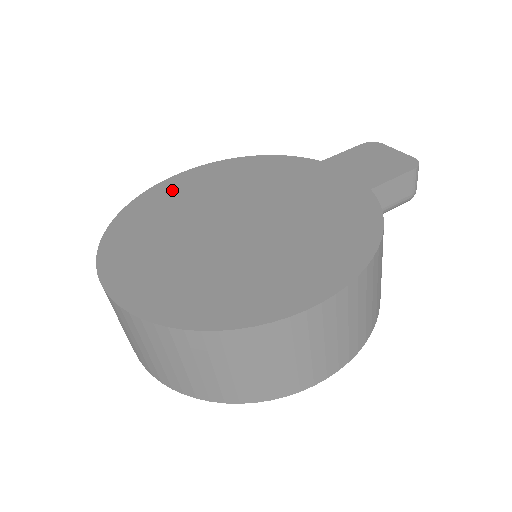
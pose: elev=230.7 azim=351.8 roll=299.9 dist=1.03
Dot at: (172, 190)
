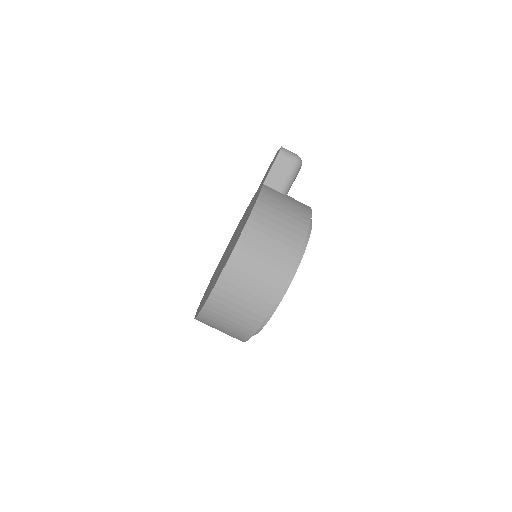
Dot at: occluded
